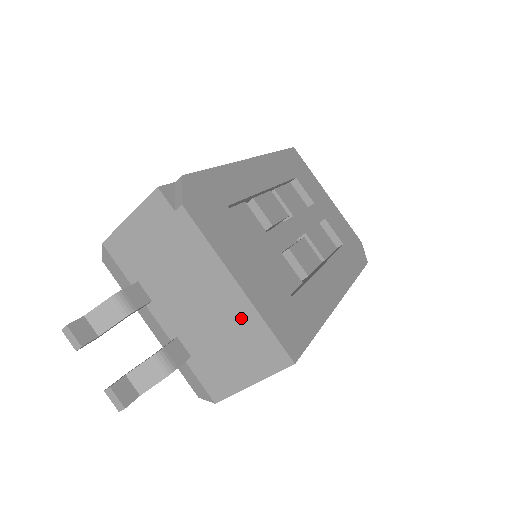
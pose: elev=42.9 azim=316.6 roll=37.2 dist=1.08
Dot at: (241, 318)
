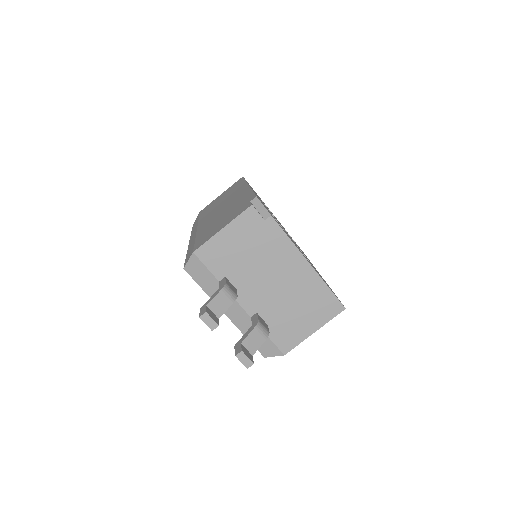
Dot at: (310, 287)
